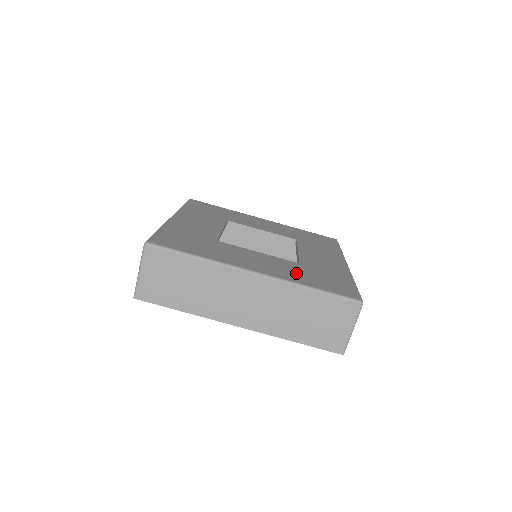
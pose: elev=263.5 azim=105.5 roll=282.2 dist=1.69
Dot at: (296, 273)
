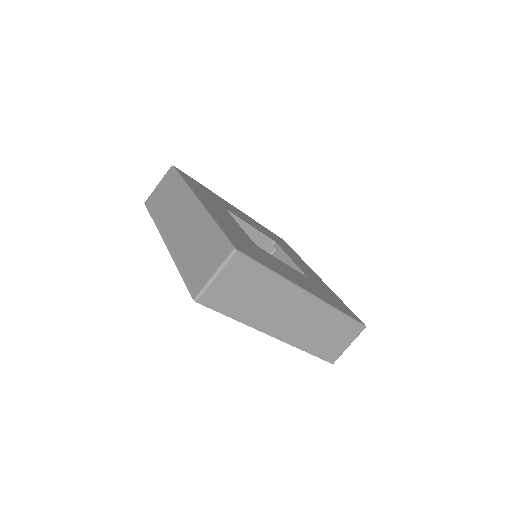
Dot at: (321, 293)
